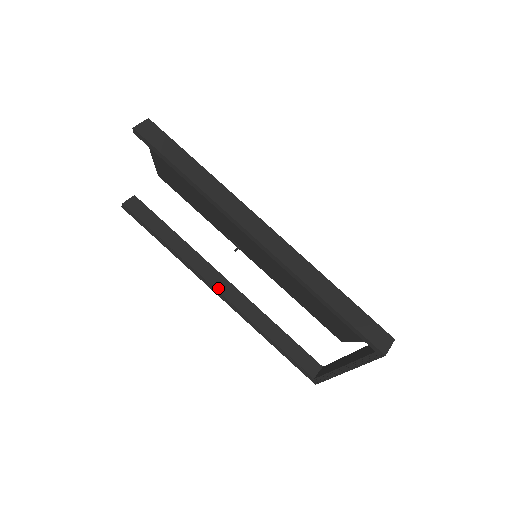
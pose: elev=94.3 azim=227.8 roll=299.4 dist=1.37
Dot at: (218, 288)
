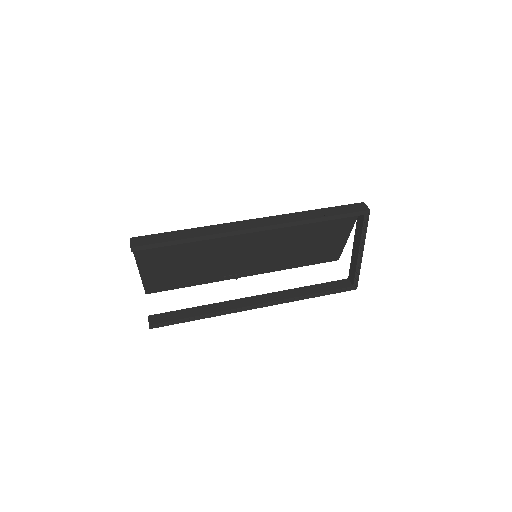
Dot at: (255, 304)
